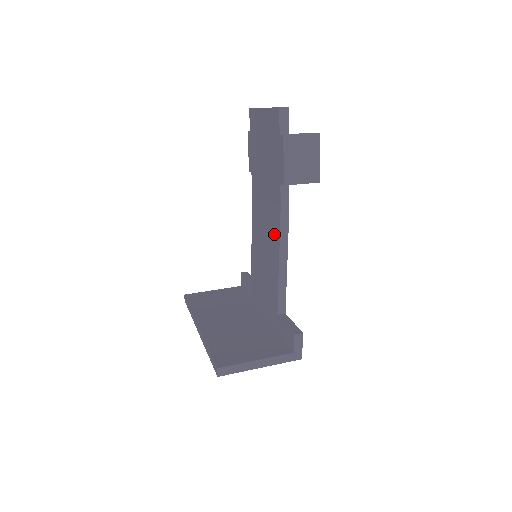
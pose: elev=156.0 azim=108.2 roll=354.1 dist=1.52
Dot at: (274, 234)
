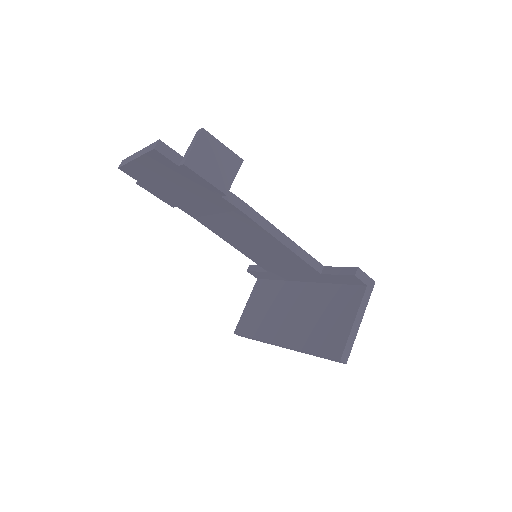
Dot at: (255, 230)
